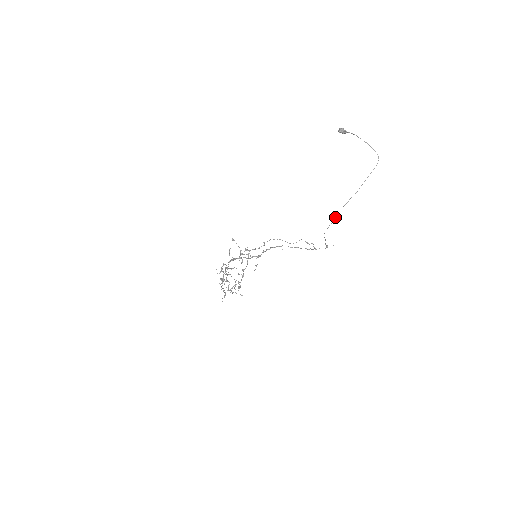
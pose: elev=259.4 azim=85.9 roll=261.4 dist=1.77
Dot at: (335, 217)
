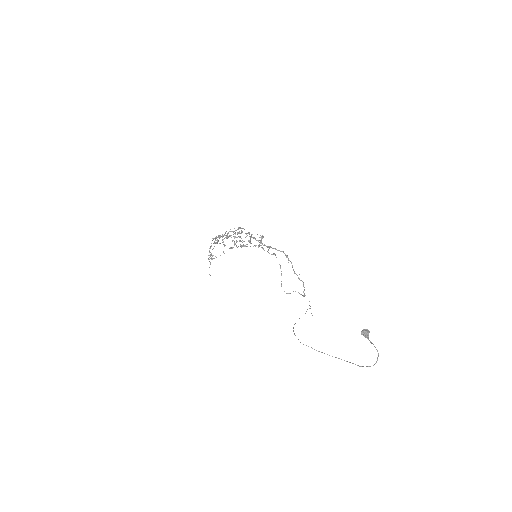
Dot at: occluded
